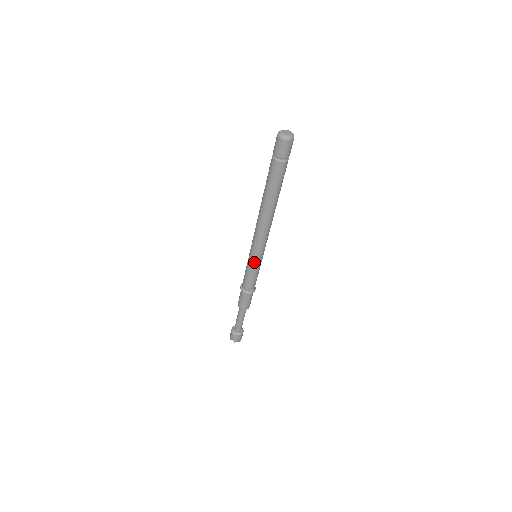
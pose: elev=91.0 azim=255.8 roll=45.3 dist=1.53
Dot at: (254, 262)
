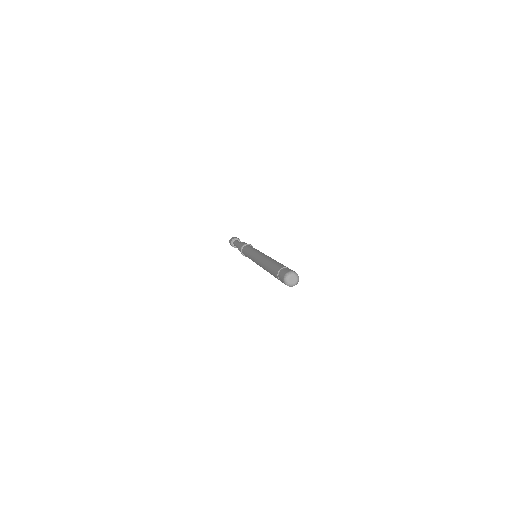
Dot at: occluded
